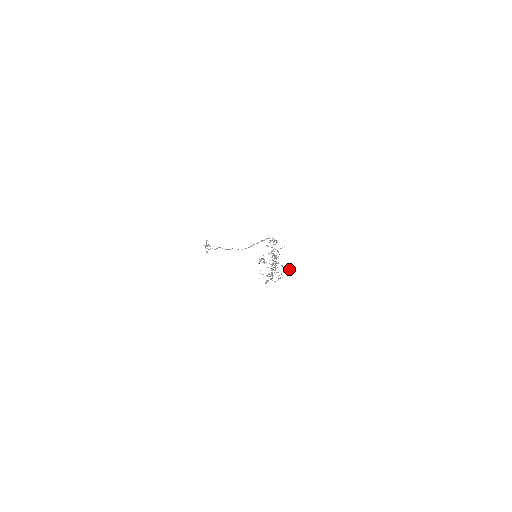
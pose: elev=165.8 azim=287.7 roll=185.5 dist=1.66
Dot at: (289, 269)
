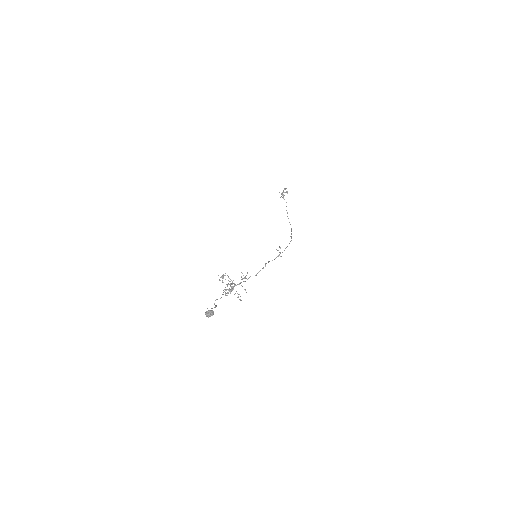
Dot at: (206, 313)
